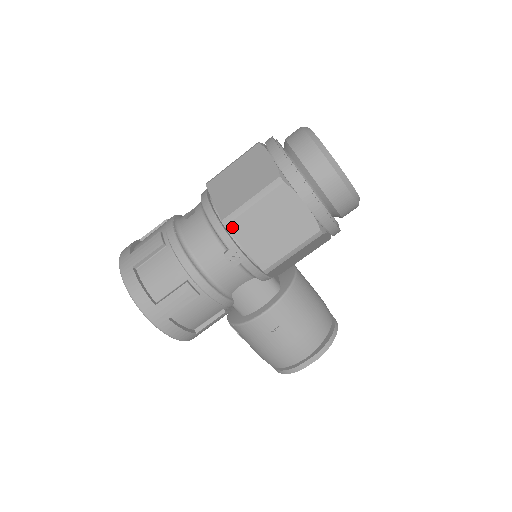
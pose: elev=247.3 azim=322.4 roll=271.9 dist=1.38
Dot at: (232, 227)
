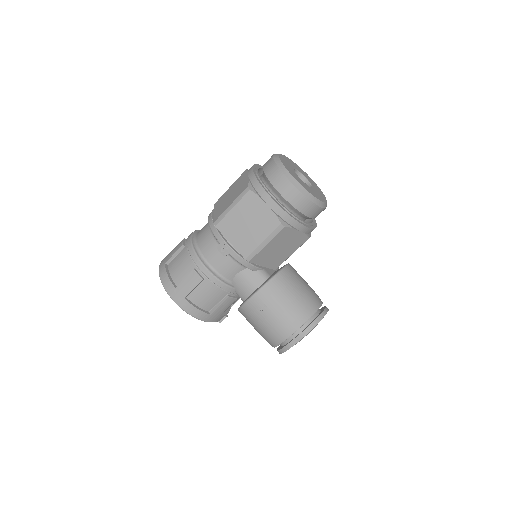
Dot at: (220, 226)
